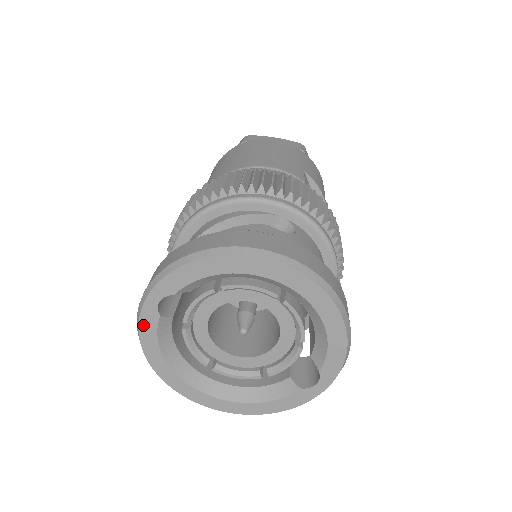
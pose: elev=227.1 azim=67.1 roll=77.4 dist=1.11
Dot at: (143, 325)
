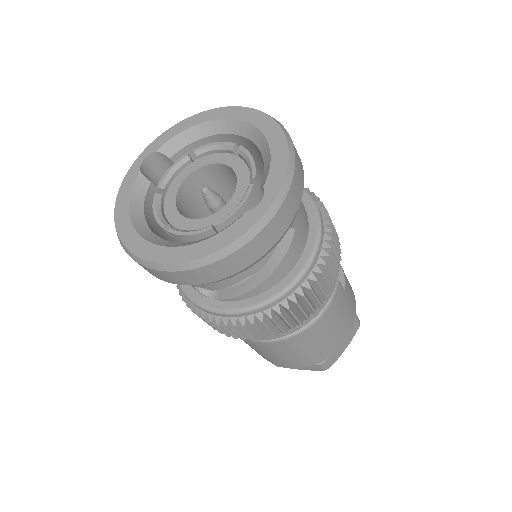
Dot at: (125, 183)
